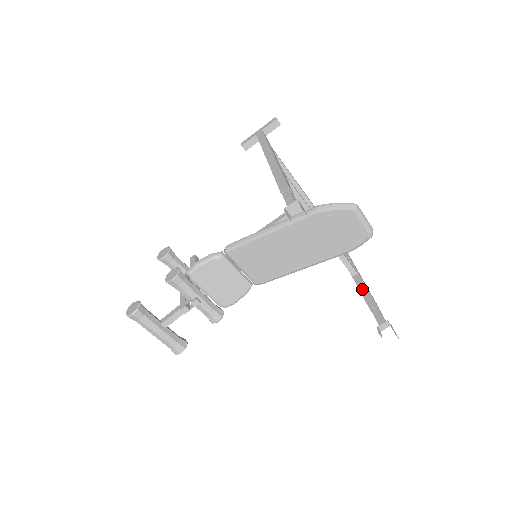
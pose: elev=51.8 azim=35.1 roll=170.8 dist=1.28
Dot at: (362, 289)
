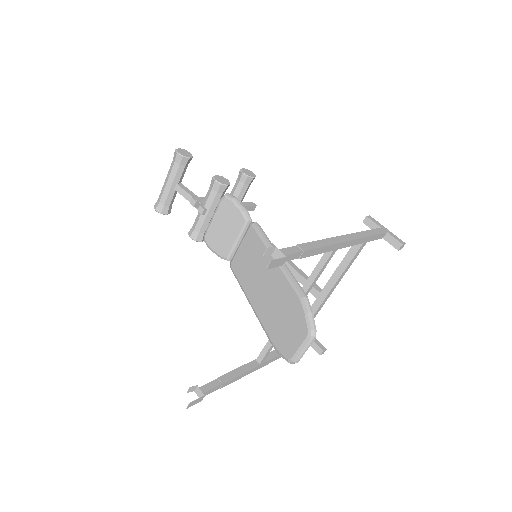
Dot at: (241, 369)
